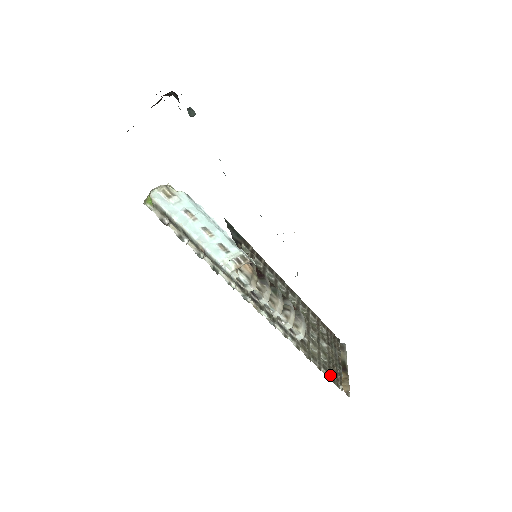
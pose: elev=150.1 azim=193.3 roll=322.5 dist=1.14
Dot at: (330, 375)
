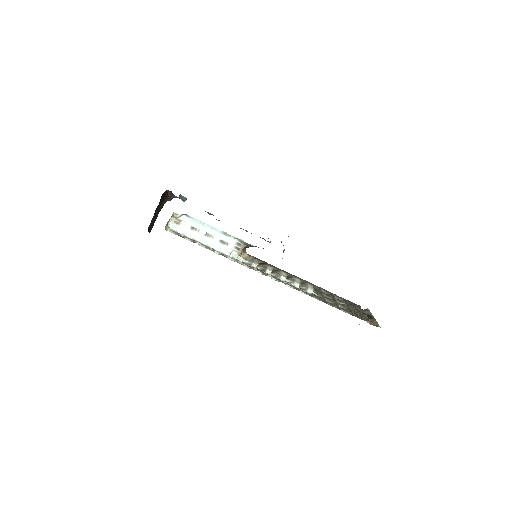
Dot at: (353, 314)
